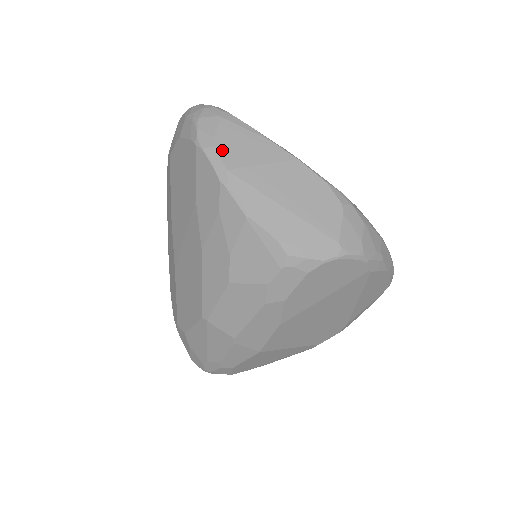
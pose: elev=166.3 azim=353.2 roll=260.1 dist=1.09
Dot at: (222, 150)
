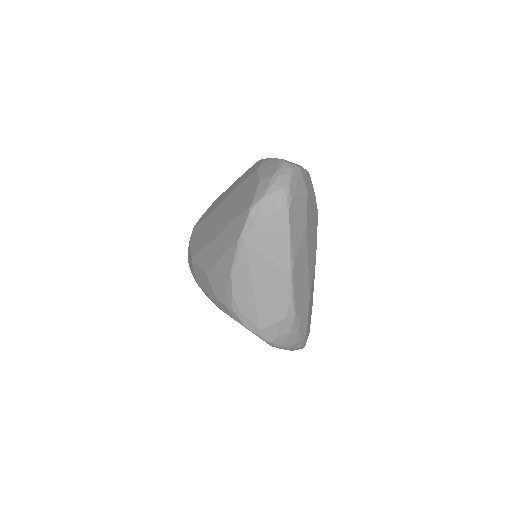
Dot at: (256, 229)
